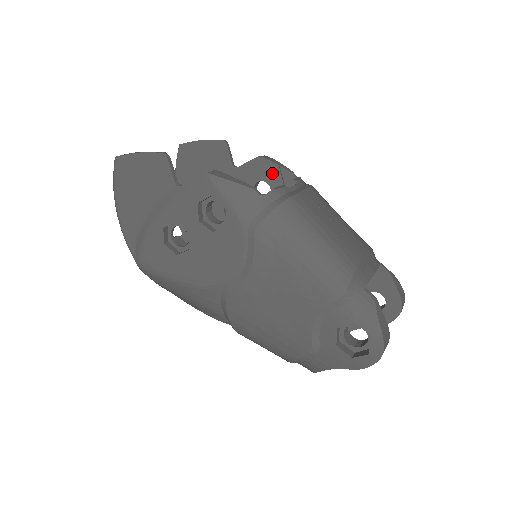
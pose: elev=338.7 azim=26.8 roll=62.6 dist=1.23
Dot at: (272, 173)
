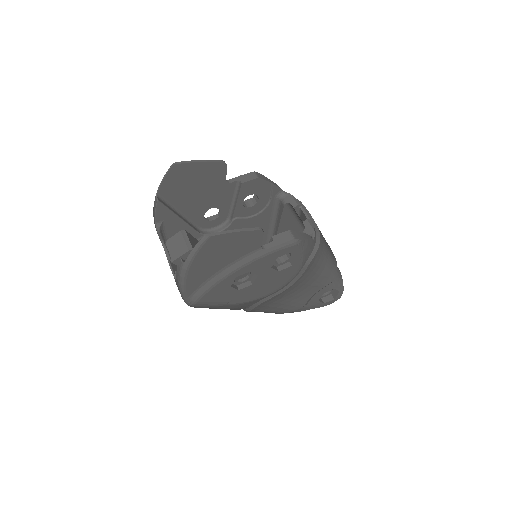
Dot at: (264, 189)
